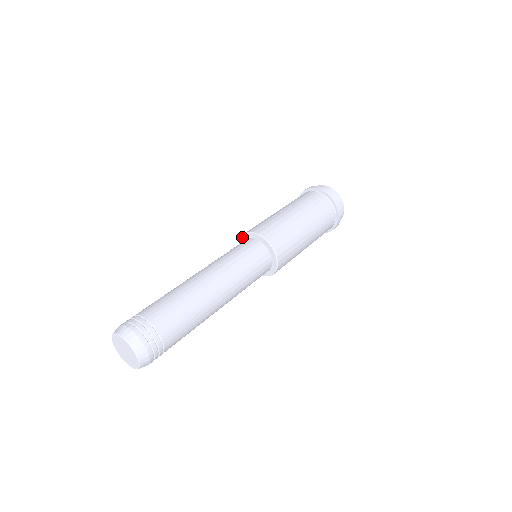
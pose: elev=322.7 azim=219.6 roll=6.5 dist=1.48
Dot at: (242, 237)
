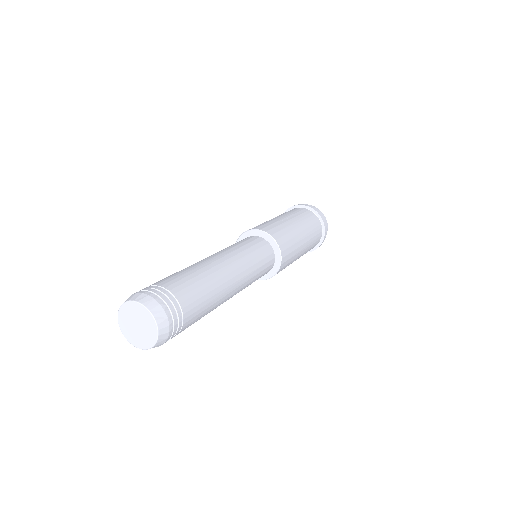
Dot at: (248, 232)
